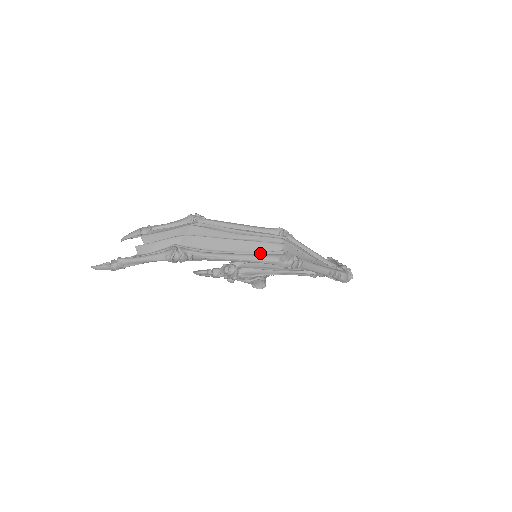
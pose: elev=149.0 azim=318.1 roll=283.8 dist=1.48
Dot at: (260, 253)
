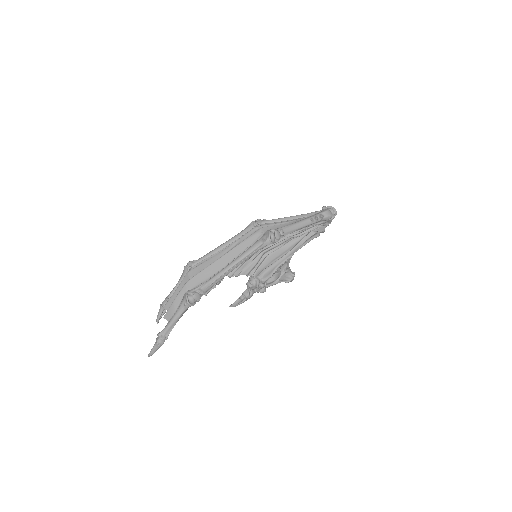
Dot at: (247, 249)
